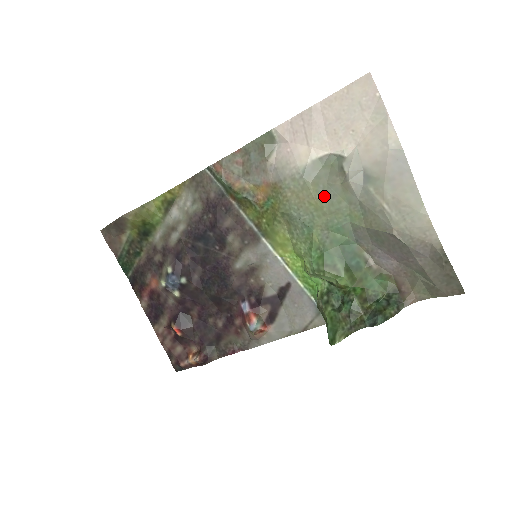
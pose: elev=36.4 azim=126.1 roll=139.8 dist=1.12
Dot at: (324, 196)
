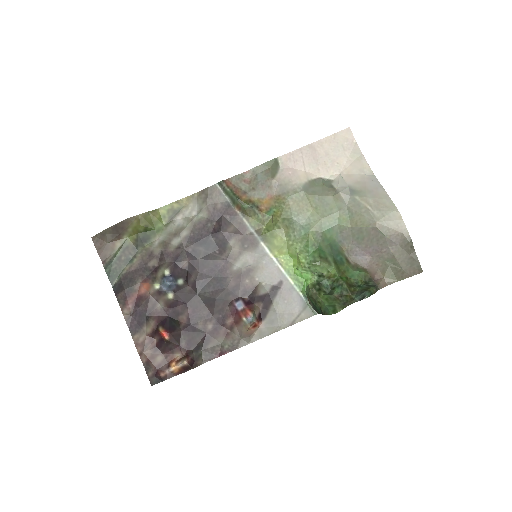
Dot at: (319, 205)
